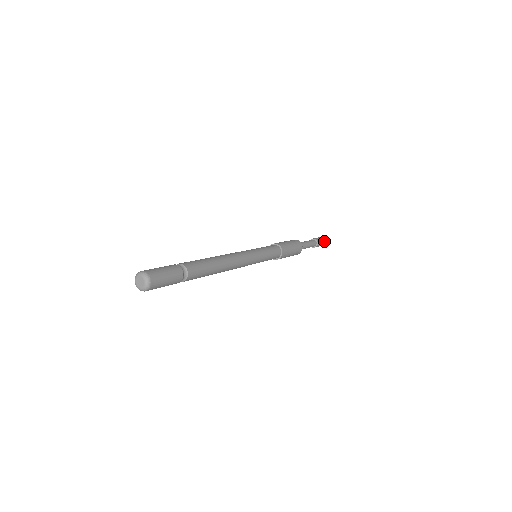
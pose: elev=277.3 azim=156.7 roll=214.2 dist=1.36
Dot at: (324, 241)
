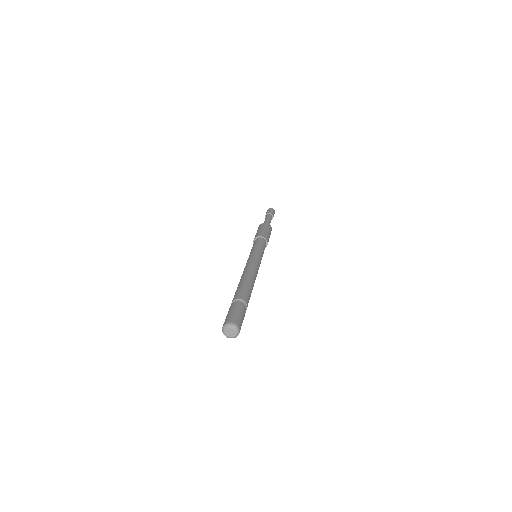
Dot at: (272, 209)
